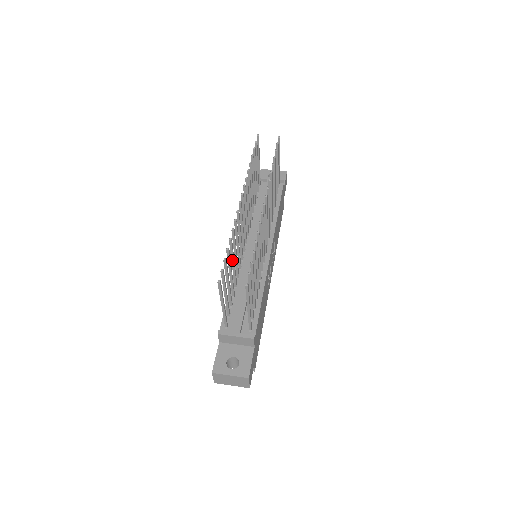
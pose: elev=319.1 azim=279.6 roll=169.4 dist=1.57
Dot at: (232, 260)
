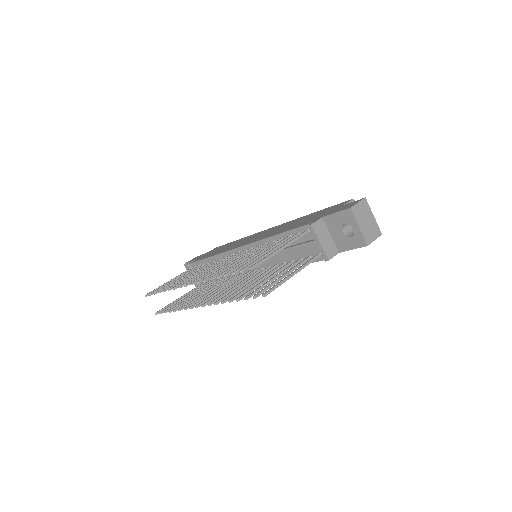
Dot at: occluded
